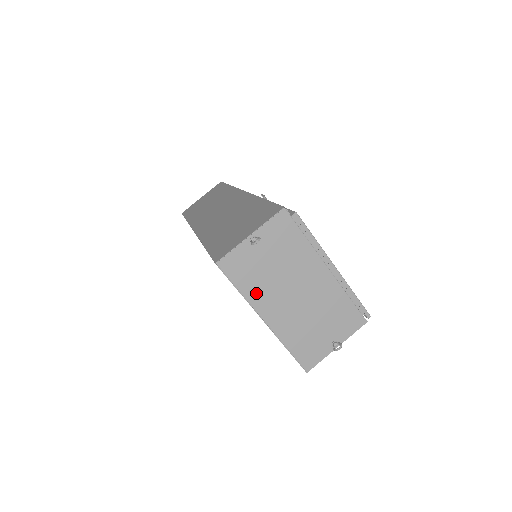
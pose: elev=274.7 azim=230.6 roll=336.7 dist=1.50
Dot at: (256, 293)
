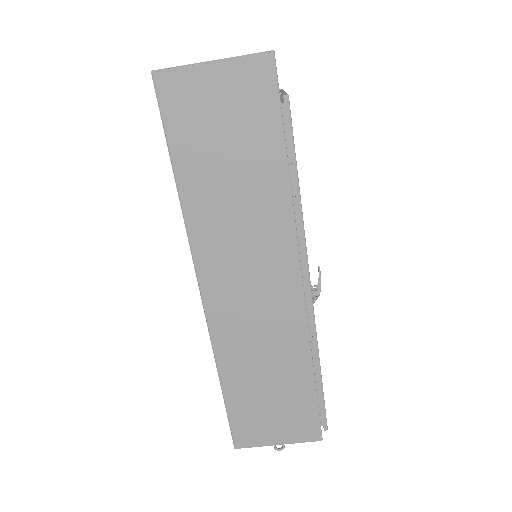
Dot at: occluded
